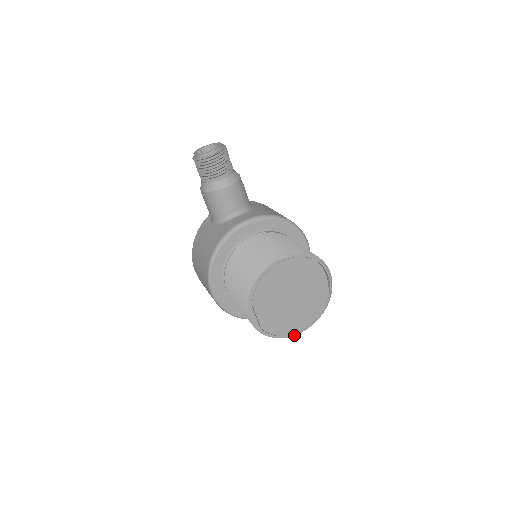
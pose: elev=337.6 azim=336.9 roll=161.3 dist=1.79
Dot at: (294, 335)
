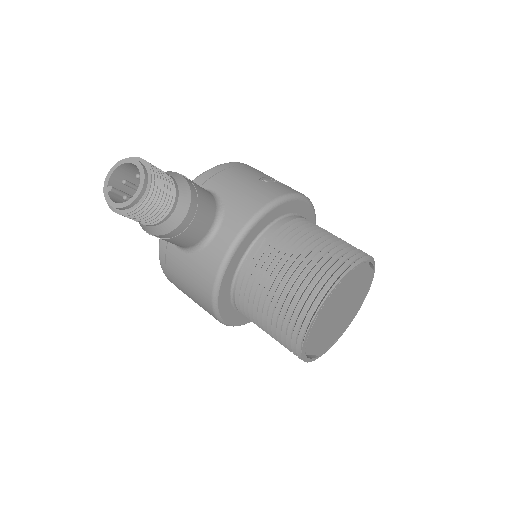
Dot at: occluded
